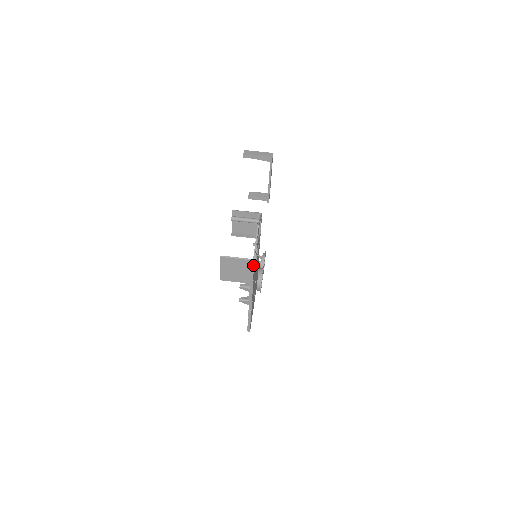
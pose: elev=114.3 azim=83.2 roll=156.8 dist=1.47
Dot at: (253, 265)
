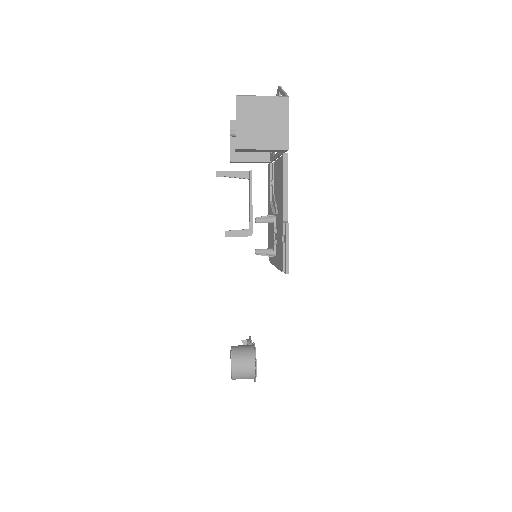
Dot at: (287, 107)
